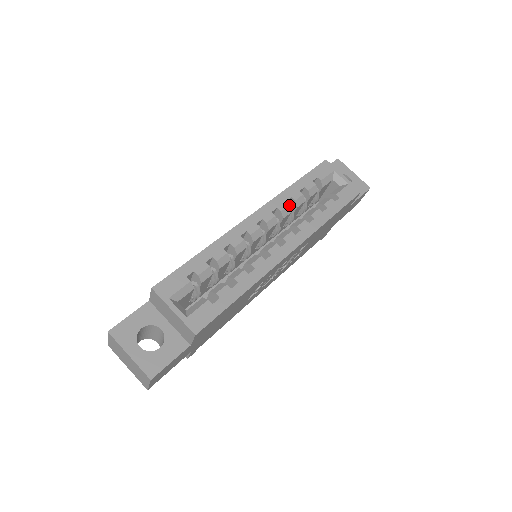
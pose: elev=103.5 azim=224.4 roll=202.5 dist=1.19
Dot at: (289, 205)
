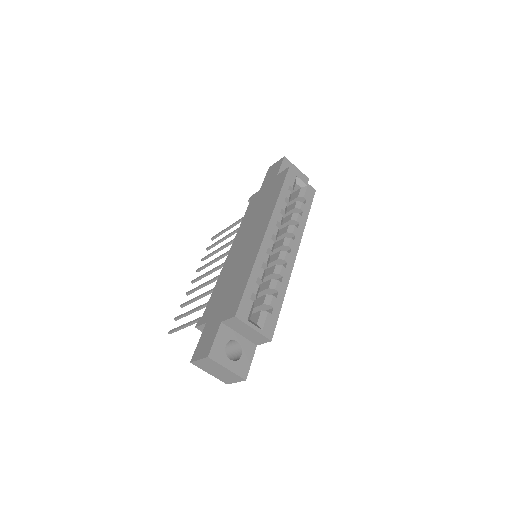
Dot at: occluded
